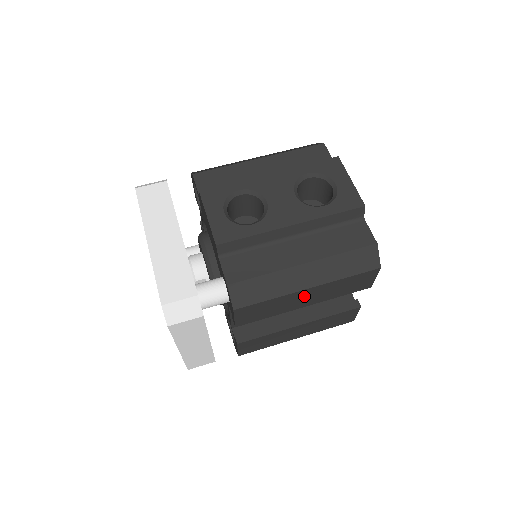
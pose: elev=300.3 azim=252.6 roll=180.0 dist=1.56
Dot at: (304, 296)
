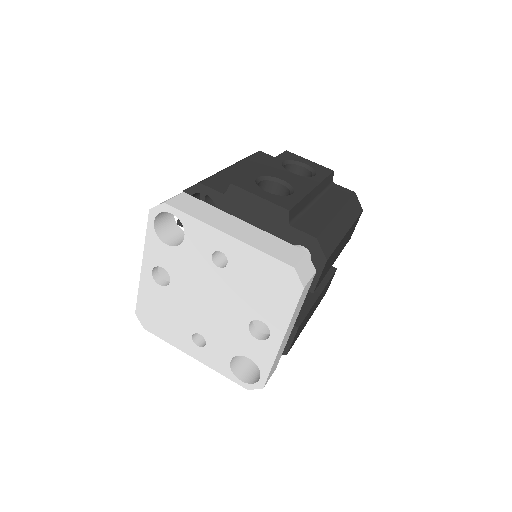
Dot at: (341, 245)
